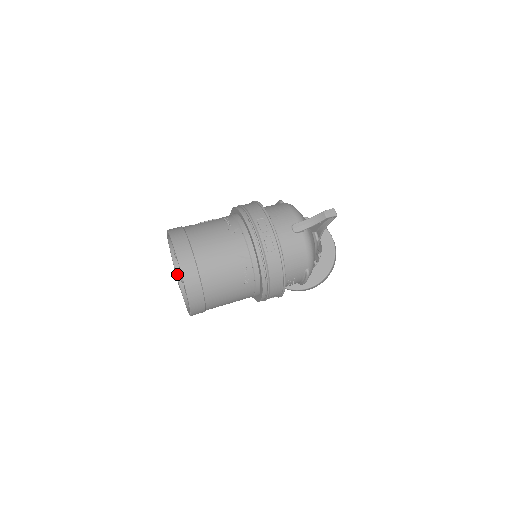
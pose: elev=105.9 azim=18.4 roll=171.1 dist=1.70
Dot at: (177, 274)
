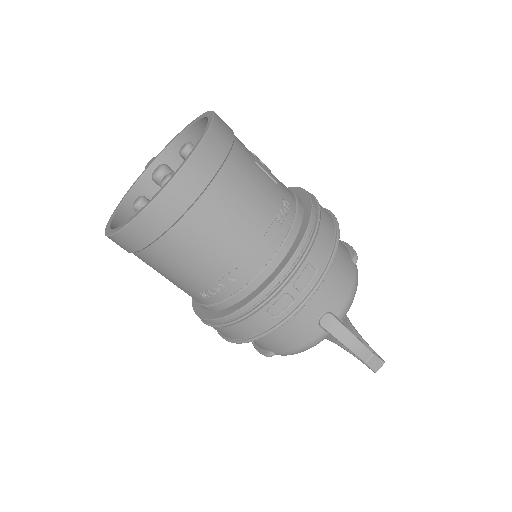
Dot at: (163, 152)
